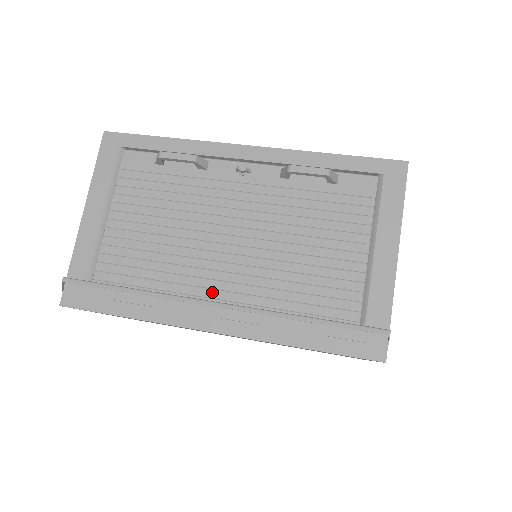
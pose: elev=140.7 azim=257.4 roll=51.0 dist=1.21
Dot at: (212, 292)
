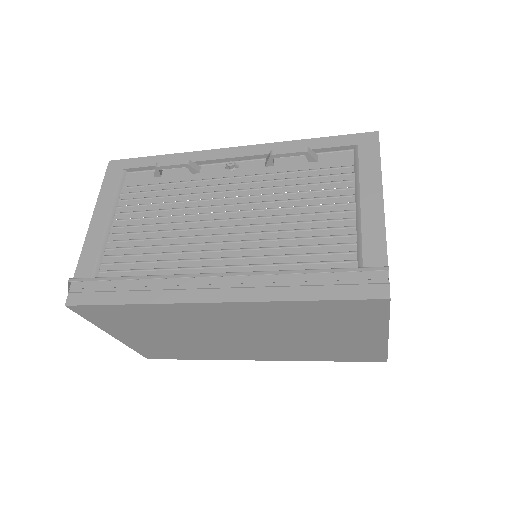
Dot at: (210, 269)
